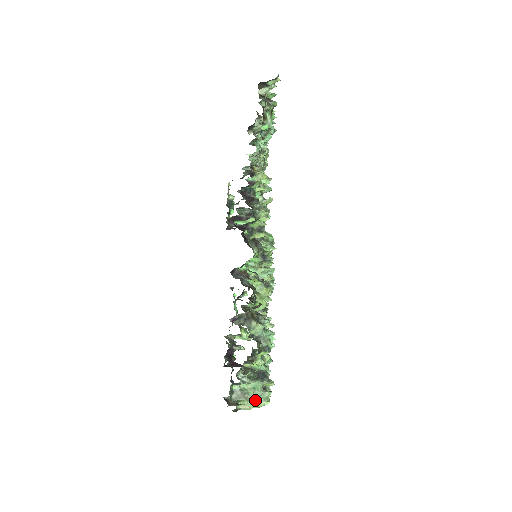
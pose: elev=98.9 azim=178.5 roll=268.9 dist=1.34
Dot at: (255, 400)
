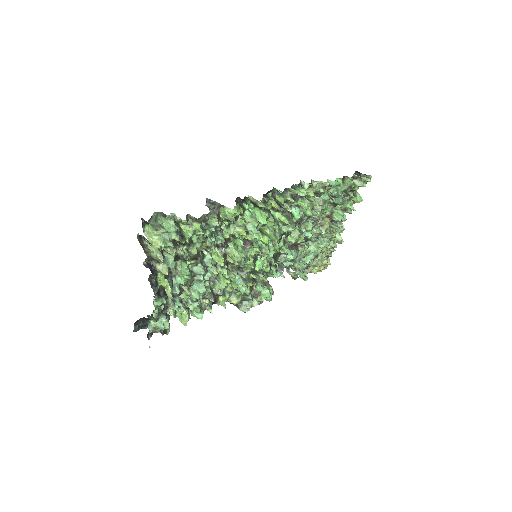
Dot at: (159, 235)
